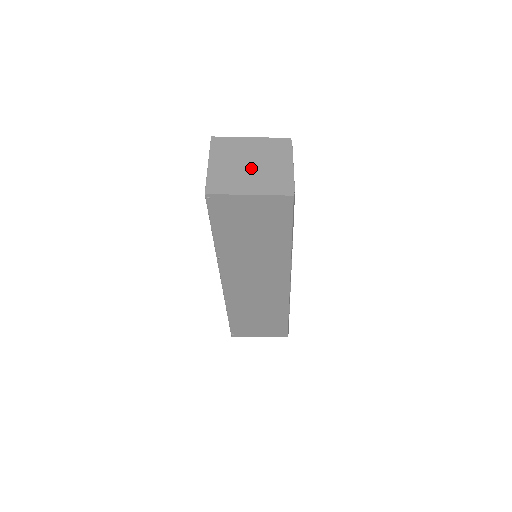
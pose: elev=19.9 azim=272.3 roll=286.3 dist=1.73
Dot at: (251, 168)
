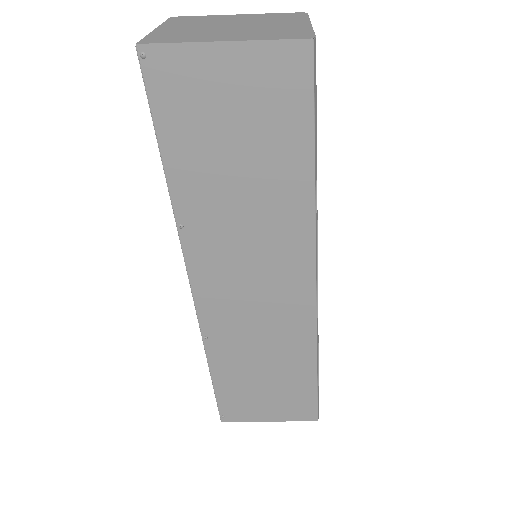
Dot at: (232, 27)
